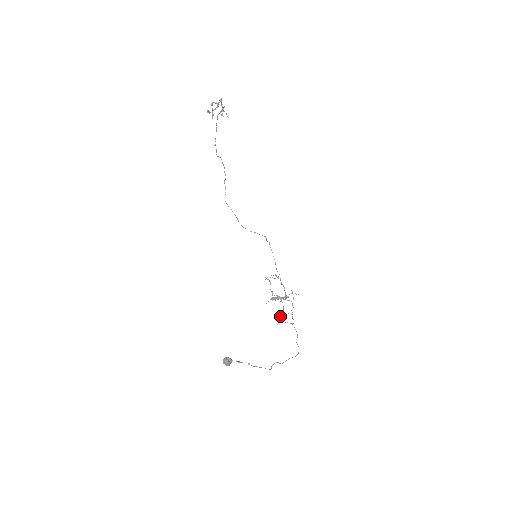
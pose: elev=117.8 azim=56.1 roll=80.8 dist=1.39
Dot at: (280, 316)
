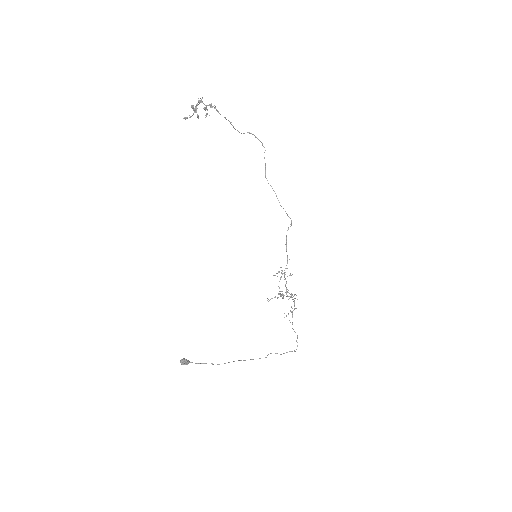
Dot at: occluded
